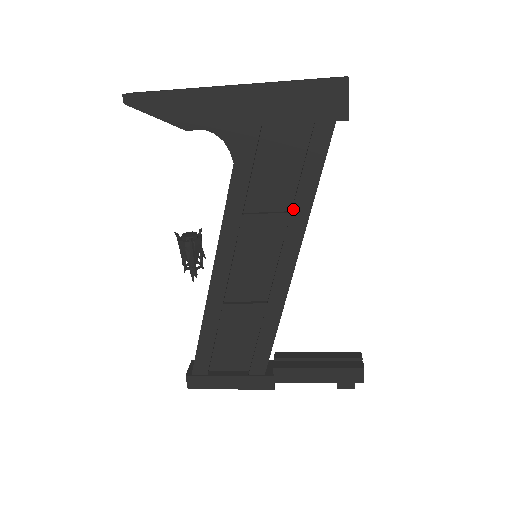
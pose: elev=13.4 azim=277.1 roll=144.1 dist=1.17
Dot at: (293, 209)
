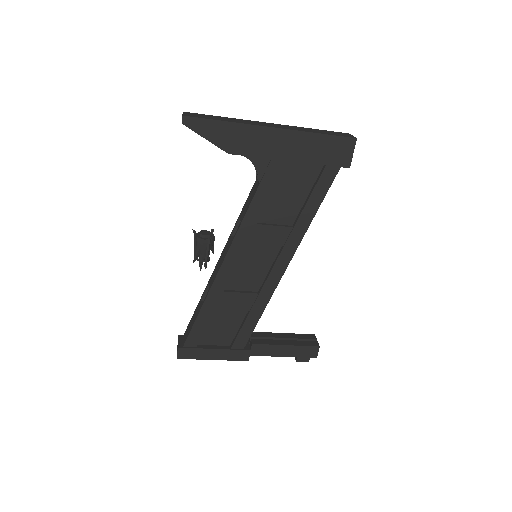
Dot at: (296, 225)
